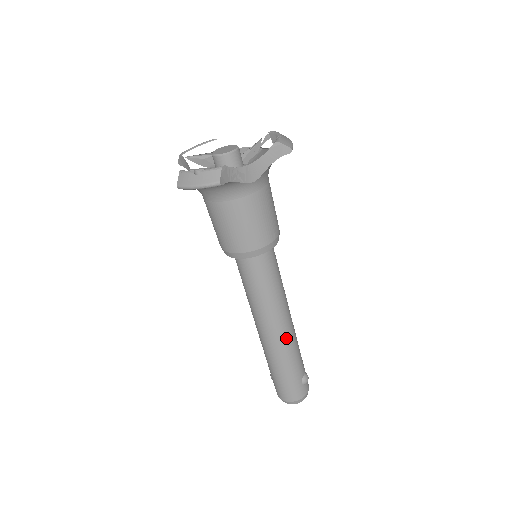
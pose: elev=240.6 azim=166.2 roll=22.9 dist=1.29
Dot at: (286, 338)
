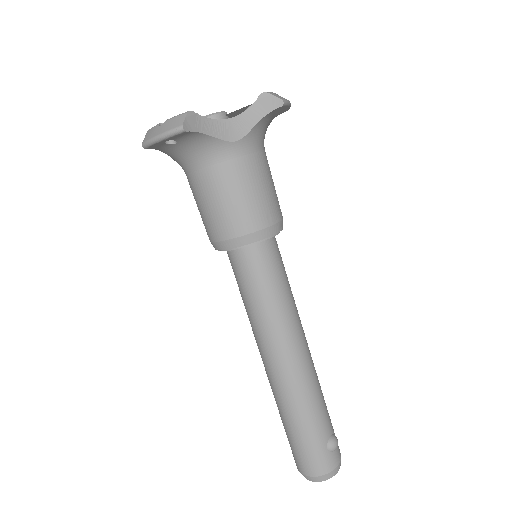
Dot at: (298, 373)
